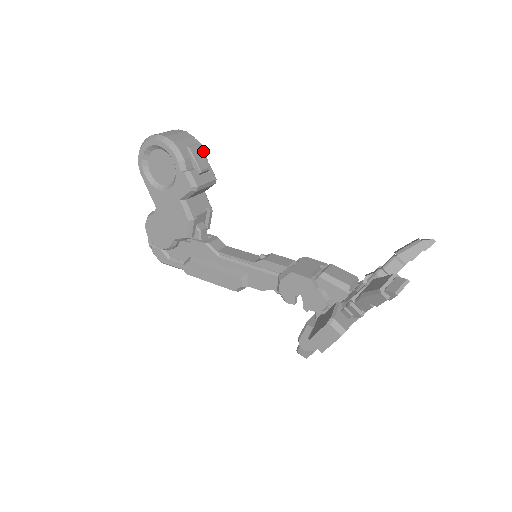
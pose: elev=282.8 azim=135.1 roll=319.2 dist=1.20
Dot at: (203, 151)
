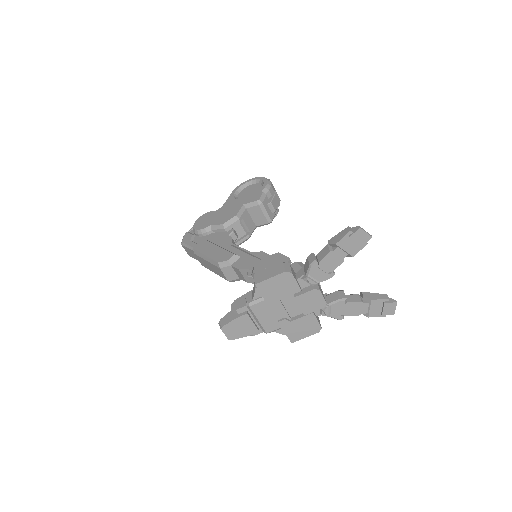
Dot at: (277, 213)
